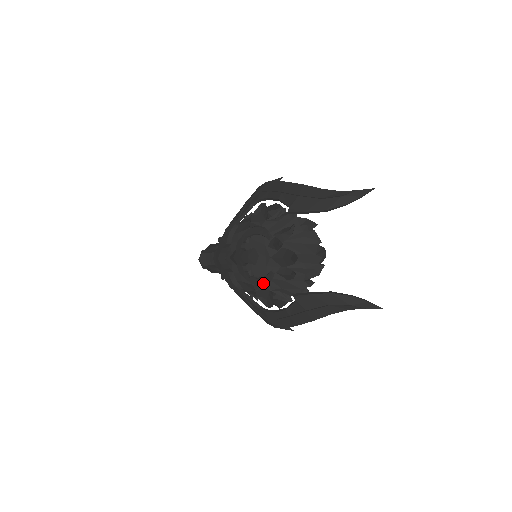
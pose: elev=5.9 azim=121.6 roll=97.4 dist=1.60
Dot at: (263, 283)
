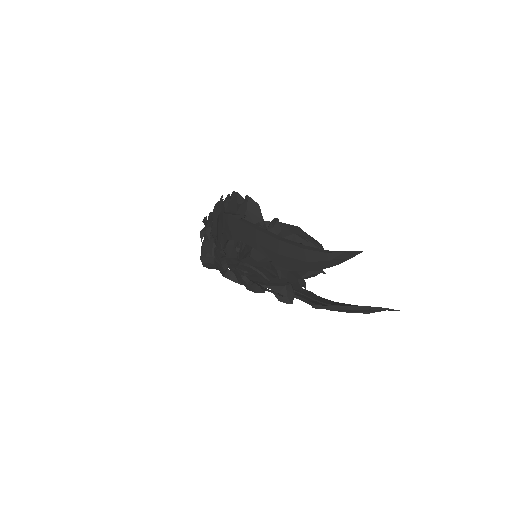
Dot at: occluded
